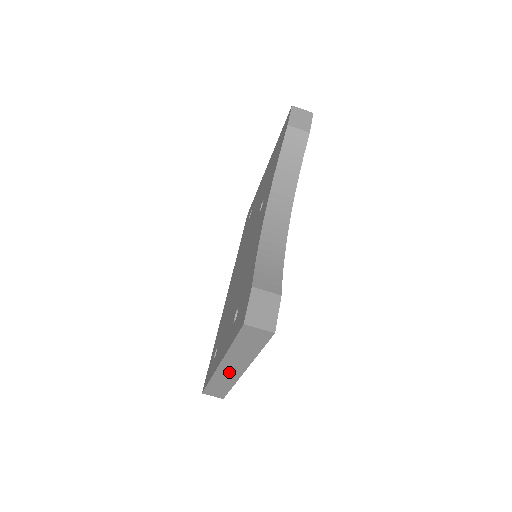
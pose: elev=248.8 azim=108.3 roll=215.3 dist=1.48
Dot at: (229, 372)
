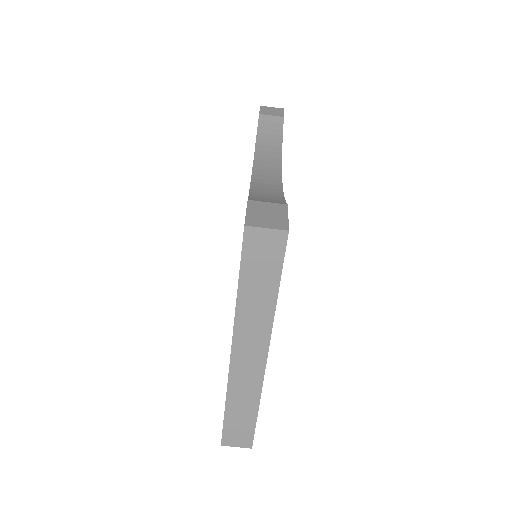
Dot at: (247, 368)
